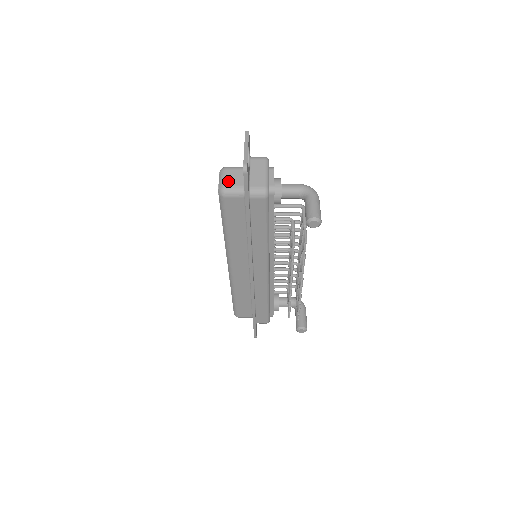
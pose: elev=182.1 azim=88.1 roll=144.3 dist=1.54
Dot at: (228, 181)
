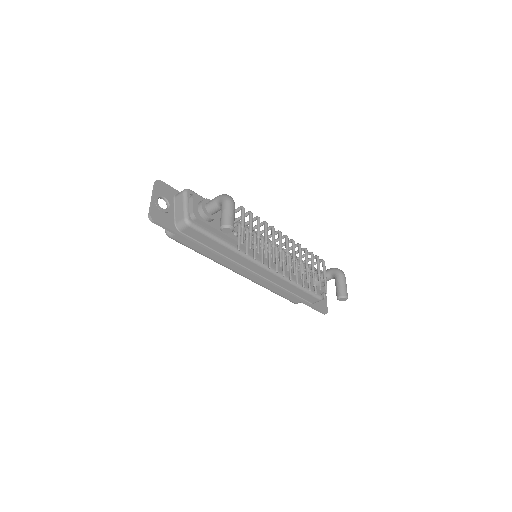
Dot at: occluded
